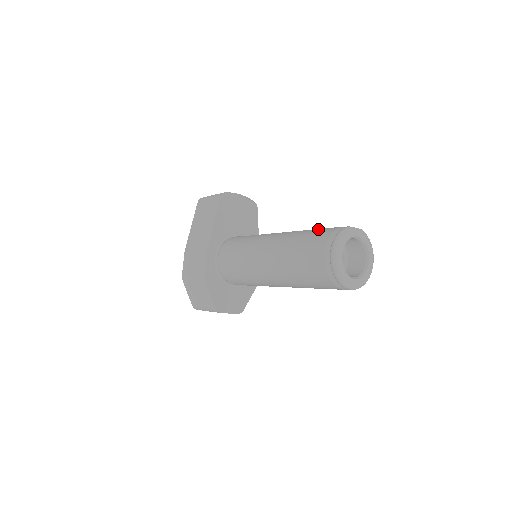
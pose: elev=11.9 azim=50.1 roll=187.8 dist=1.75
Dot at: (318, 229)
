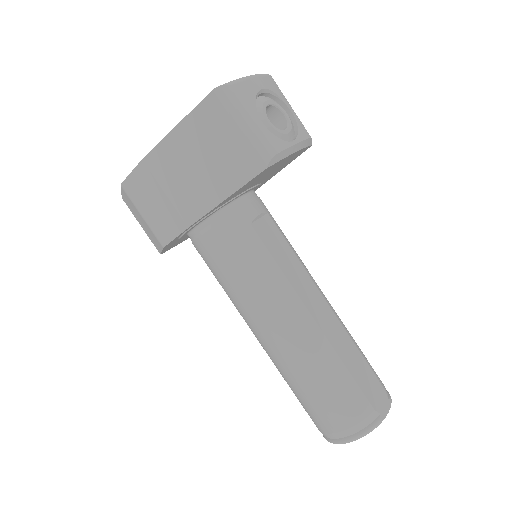
Dot at: (352, 383)
